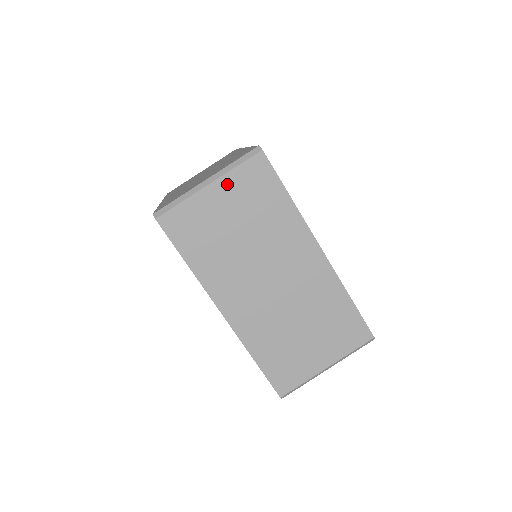
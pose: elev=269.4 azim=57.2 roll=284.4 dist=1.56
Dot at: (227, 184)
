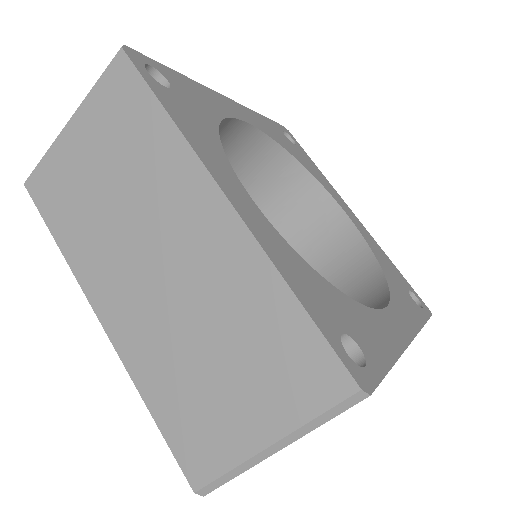
Dot at: occluded
